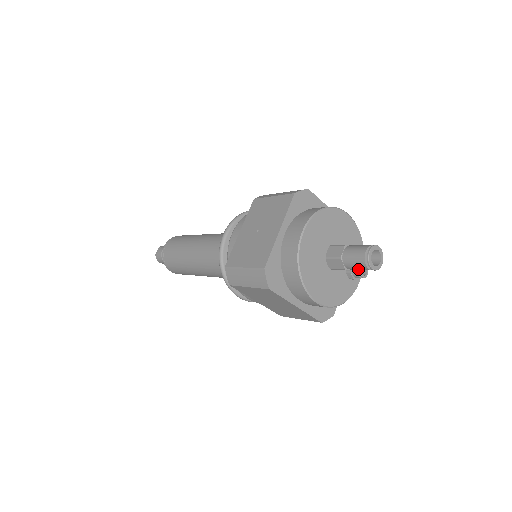
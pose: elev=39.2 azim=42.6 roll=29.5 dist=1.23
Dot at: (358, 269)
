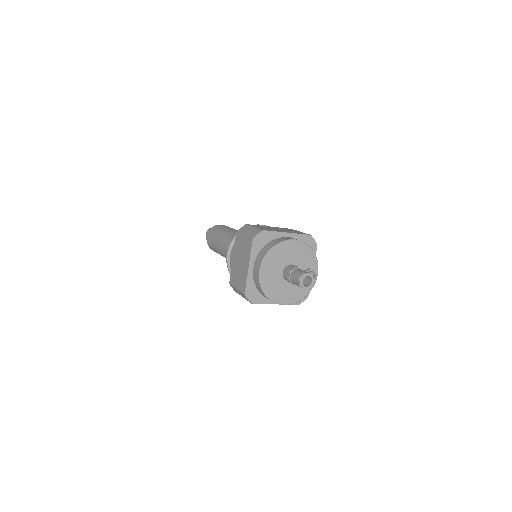
Dot at: occluded
